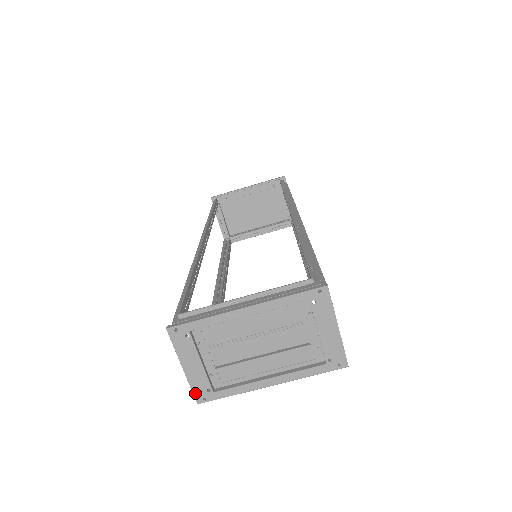
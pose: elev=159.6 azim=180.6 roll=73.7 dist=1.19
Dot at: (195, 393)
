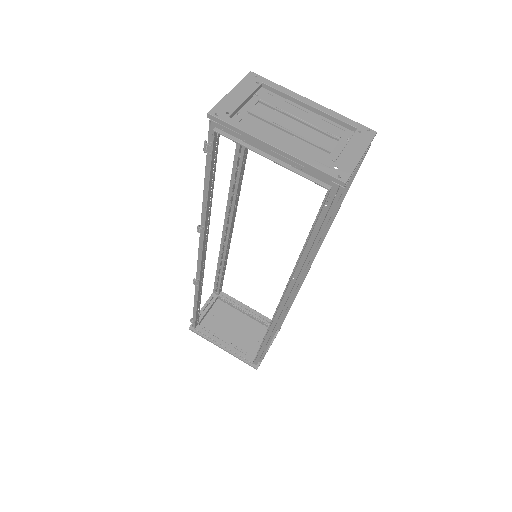
Dot at: (216, 107)
